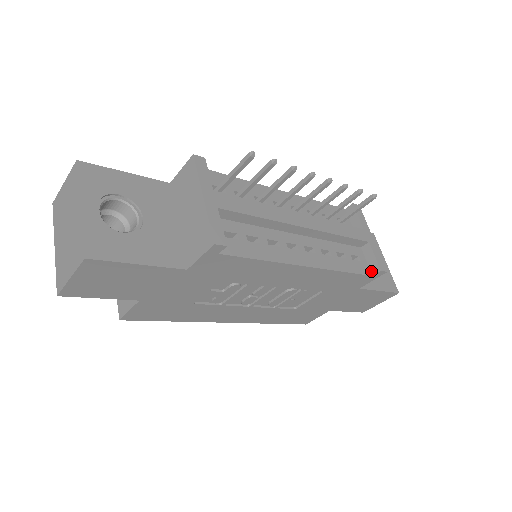
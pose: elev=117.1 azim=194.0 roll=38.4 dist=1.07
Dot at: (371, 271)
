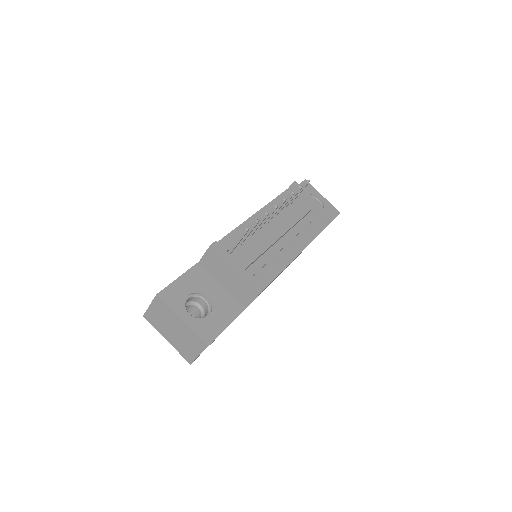
Dot at: (325, 223)
